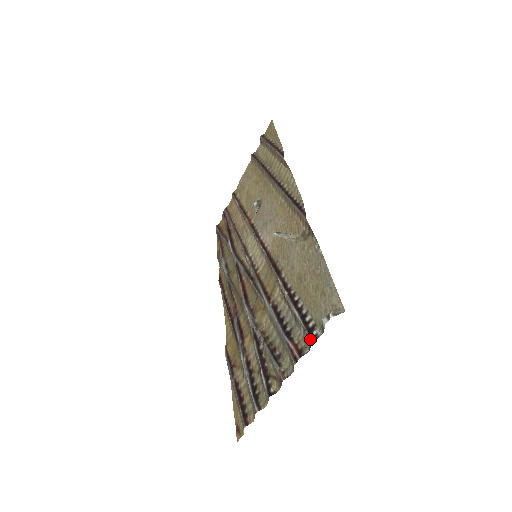
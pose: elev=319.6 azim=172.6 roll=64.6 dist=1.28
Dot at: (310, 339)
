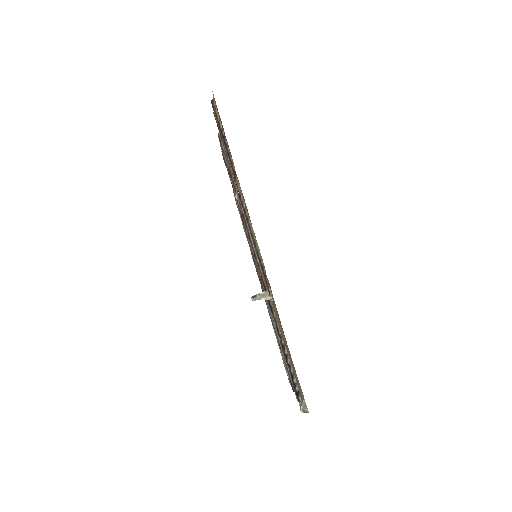
Dot at: (298, 400)
